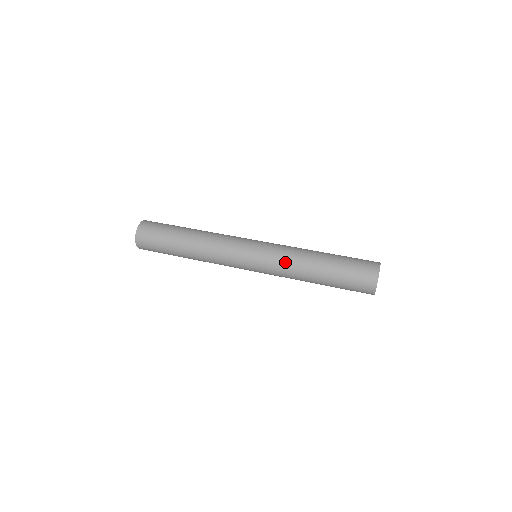
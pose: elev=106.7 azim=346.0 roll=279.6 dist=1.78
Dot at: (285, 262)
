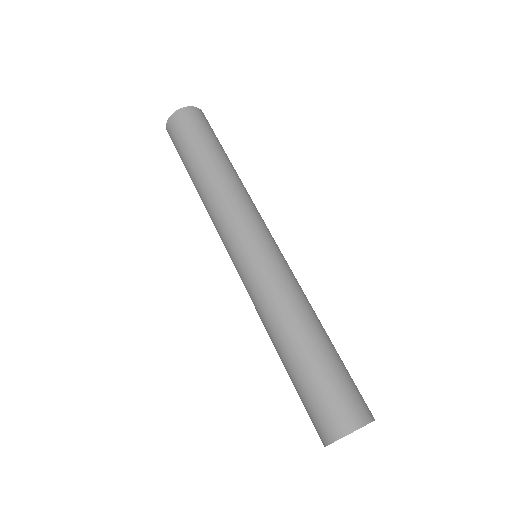
Dot at: (263, 299)
